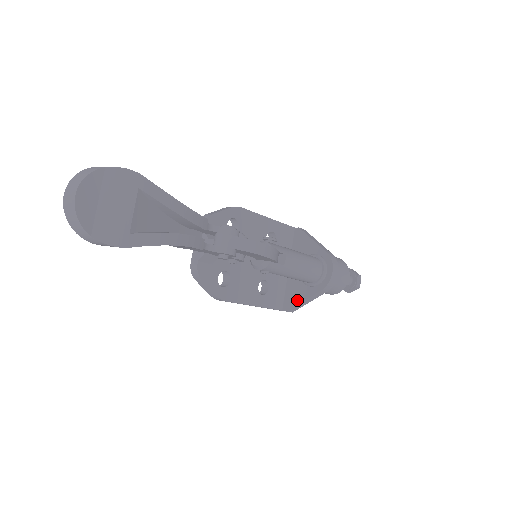
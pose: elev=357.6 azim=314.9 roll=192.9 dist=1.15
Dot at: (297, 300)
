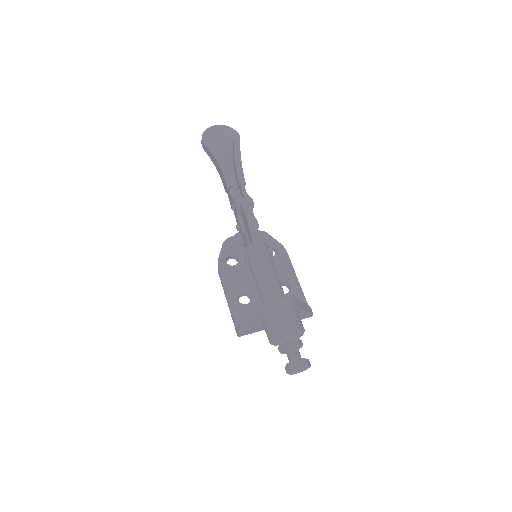
Dot at: occluded
